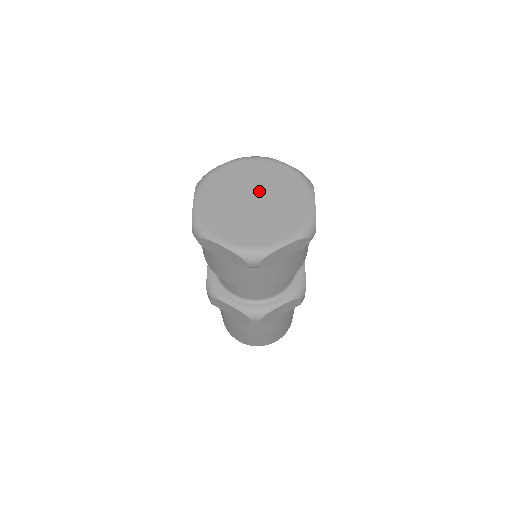
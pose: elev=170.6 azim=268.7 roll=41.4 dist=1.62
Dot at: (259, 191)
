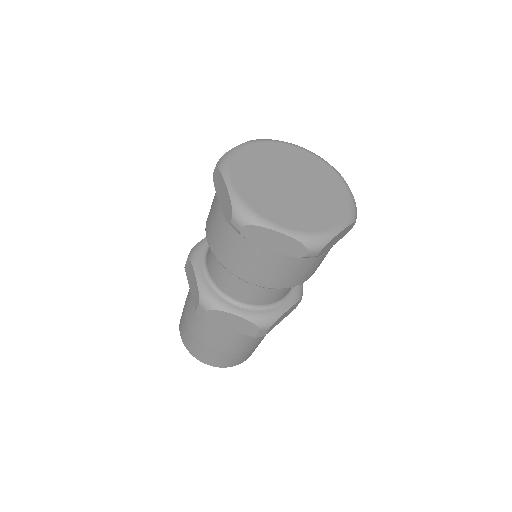
Dot at: (292, 174)
